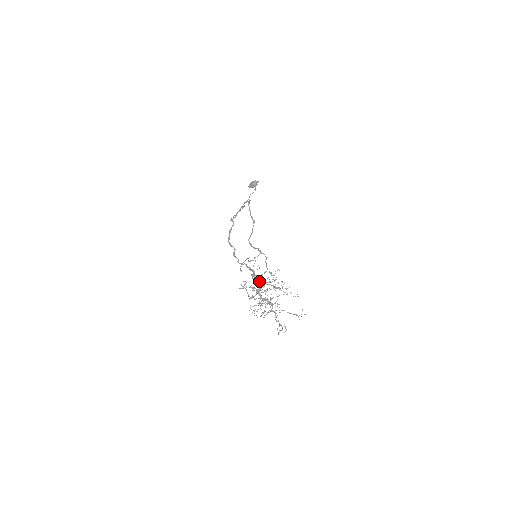
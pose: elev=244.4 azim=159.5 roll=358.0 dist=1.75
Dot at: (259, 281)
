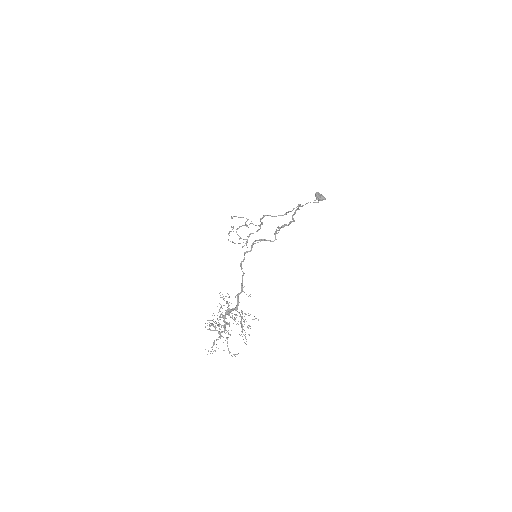
Dot at: (237, 303)
